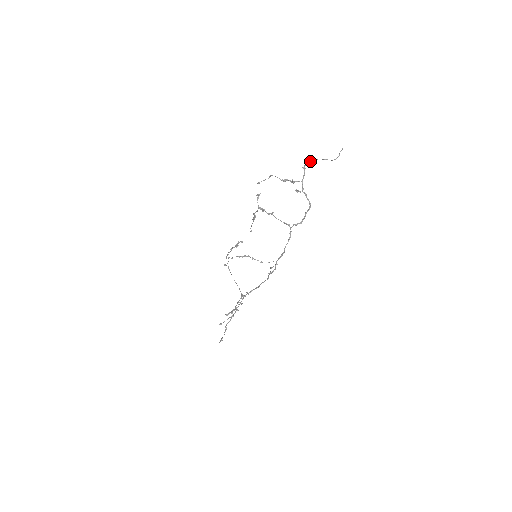
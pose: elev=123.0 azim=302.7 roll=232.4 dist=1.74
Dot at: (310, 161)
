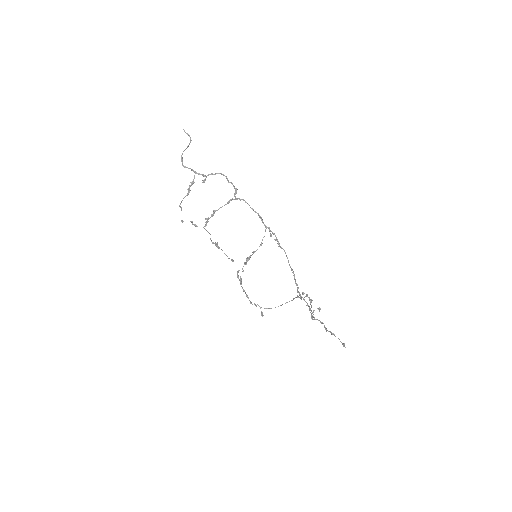
Dot at: (181, 160)
